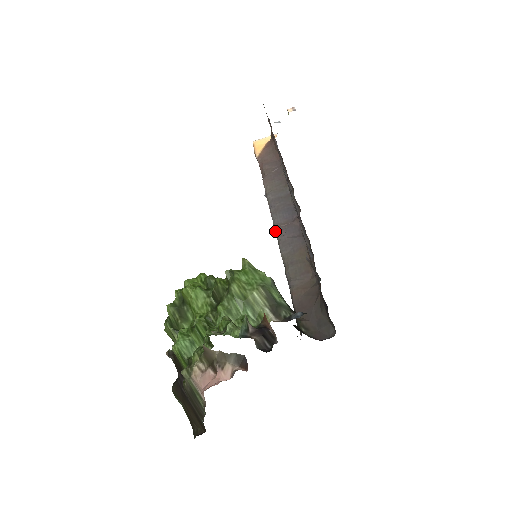
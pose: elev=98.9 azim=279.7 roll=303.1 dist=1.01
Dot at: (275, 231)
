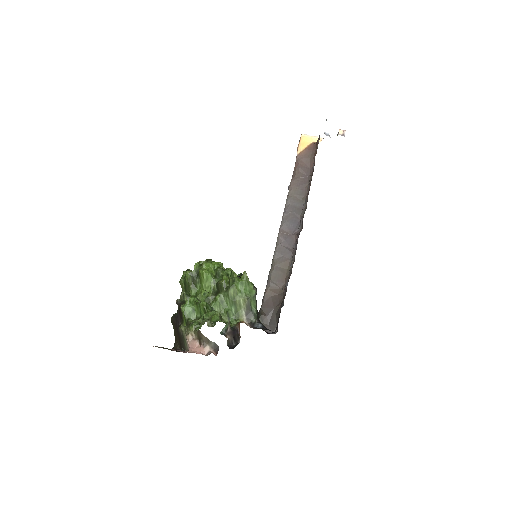
Dot at: (278, 235)
